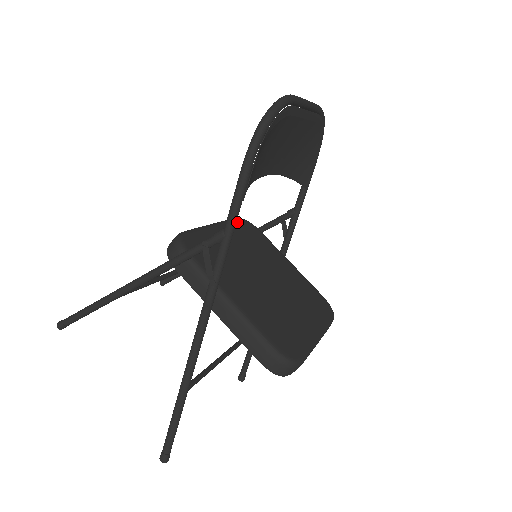
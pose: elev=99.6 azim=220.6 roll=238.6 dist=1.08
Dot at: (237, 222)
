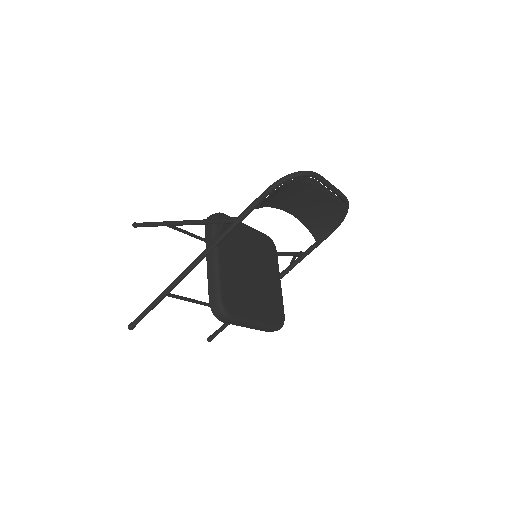
Dot at: (265, 237)
